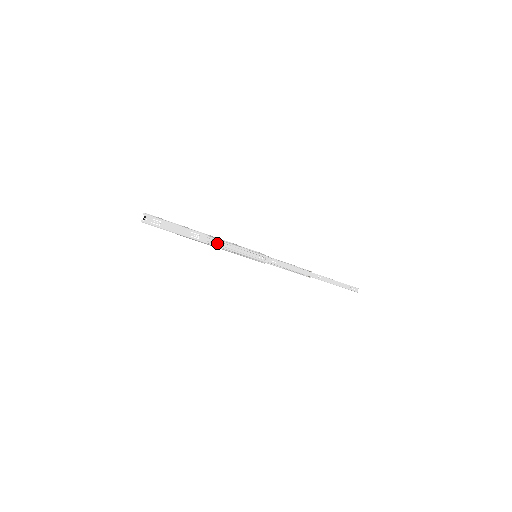
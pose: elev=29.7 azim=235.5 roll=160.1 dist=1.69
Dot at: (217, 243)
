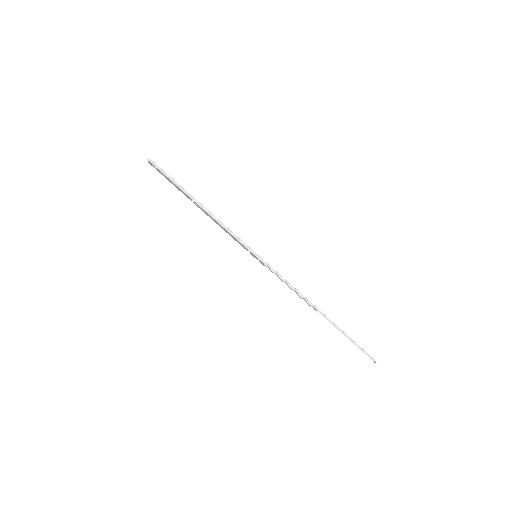
Dot at: (217, 221)
